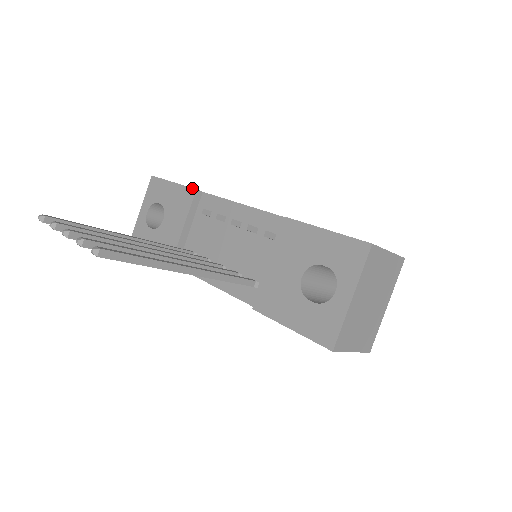
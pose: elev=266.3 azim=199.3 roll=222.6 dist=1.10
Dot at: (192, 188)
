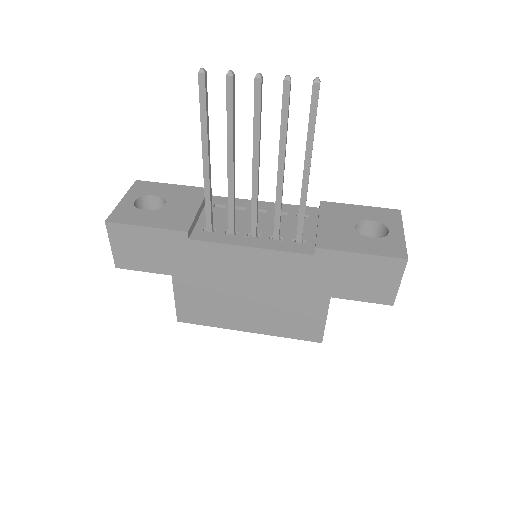
Dot at: occluded
